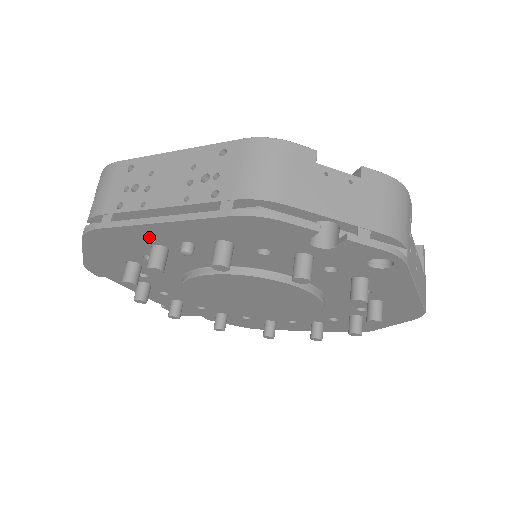
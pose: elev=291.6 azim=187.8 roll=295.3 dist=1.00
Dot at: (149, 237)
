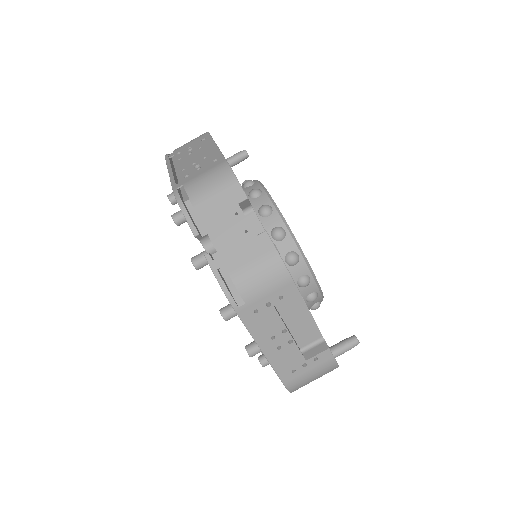
Dot at: occluded
